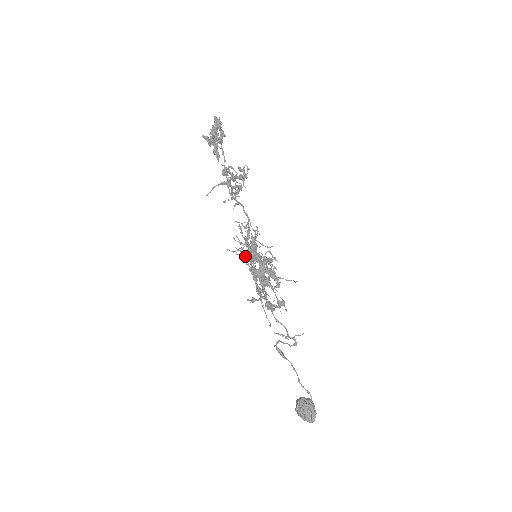
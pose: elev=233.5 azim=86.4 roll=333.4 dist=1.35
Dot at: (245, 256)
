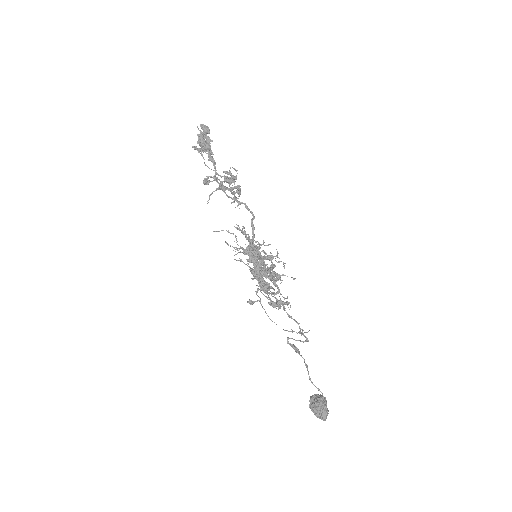
Dot at: (241, 259)
